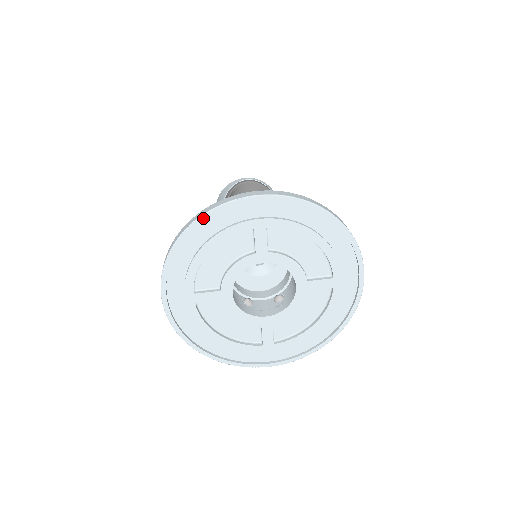
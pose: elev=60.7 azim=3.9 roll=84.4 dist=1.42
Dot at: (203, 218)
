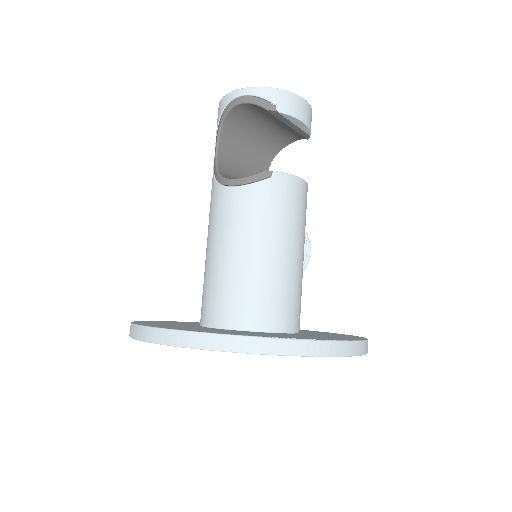
Dot at: occluded
